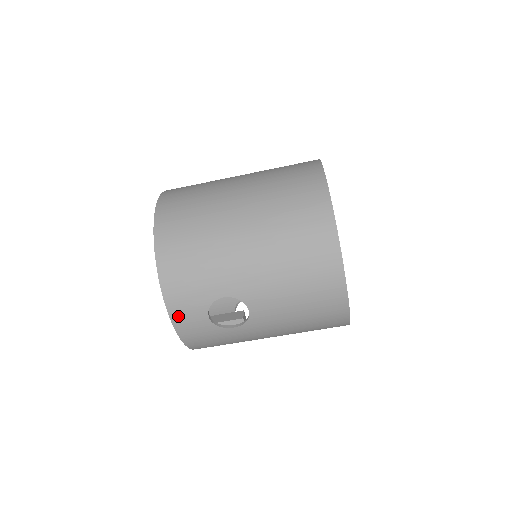
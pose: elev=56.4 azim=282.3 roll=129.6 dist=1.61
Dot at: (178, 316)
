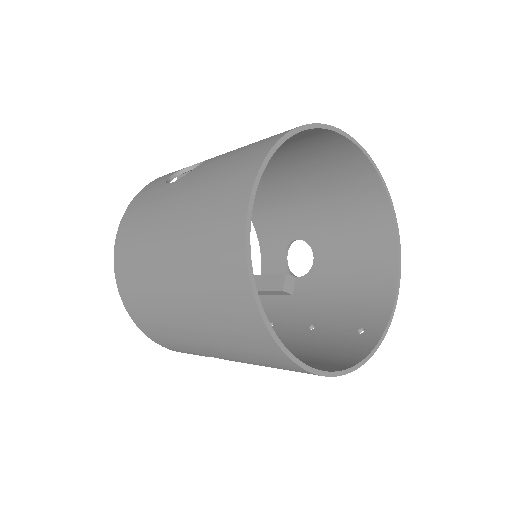
Dot at: occluded
